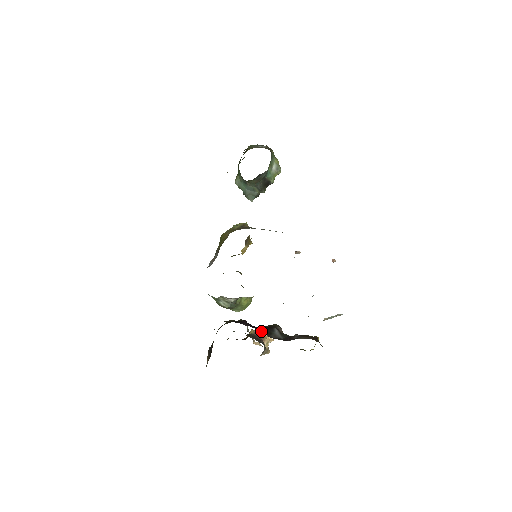
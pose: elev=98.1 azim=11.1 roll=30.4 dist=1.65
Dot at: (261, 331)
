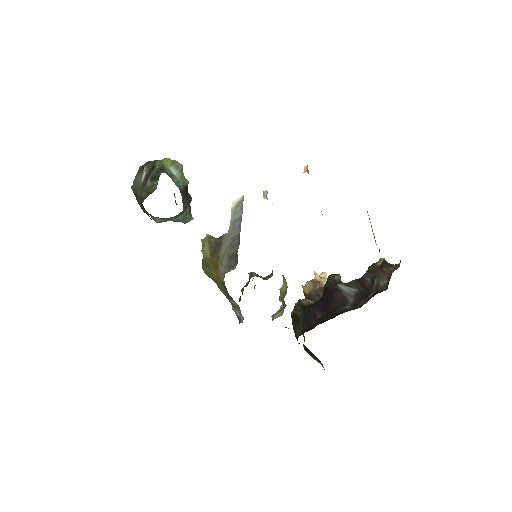
Dot at: (340, 309)
